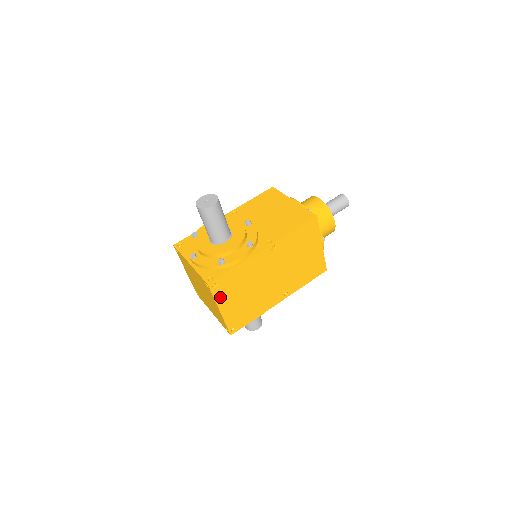
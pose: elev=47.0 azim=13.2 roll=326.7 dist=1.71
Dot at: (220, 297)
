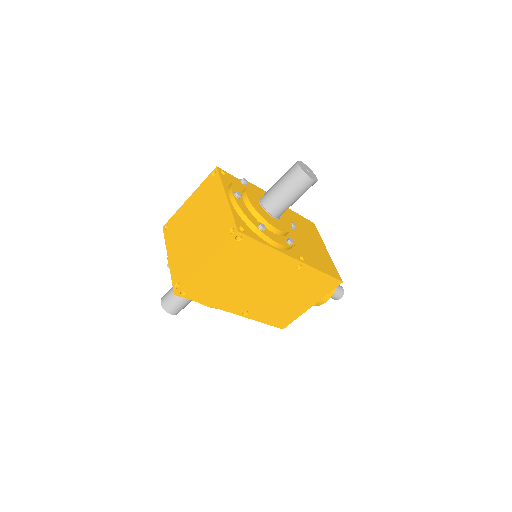
Dot at: (224, 253)
